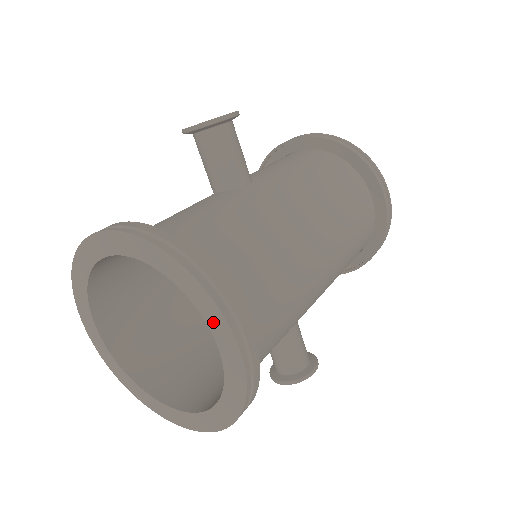
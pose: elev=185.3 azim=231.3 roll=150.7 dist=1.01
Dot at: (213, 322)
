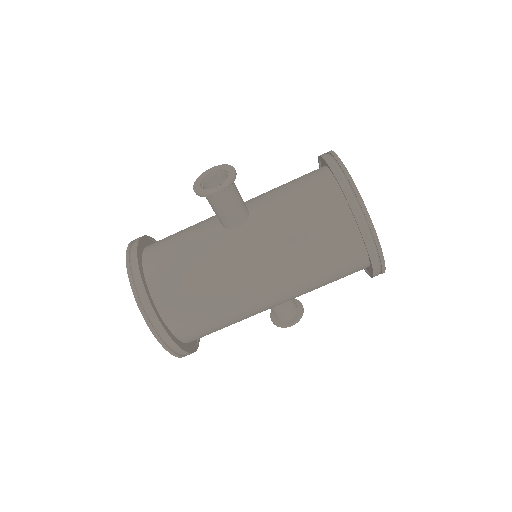
Dot at: occluded
